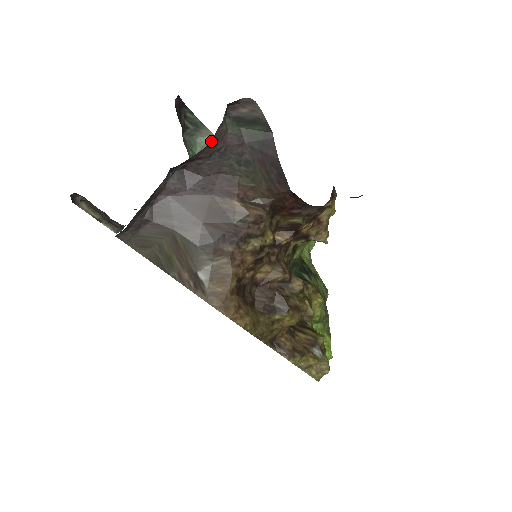
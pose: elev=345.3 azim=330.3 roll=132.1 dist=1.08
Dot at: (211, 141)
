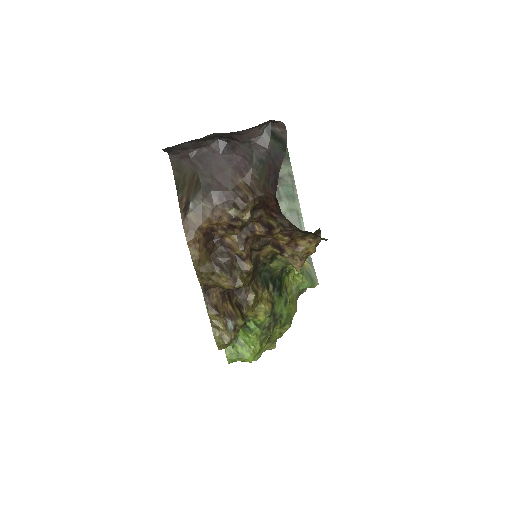
Dot at: (246, 131)
